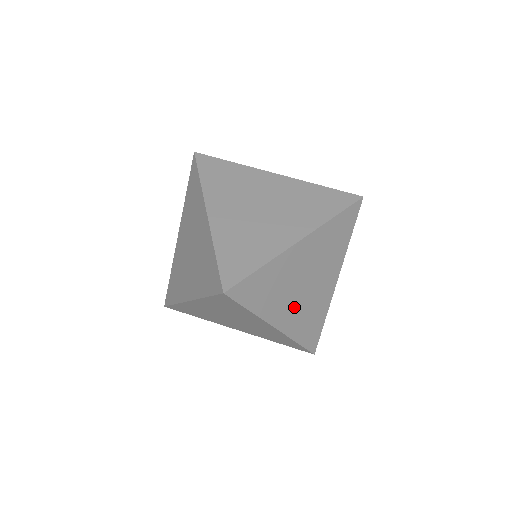
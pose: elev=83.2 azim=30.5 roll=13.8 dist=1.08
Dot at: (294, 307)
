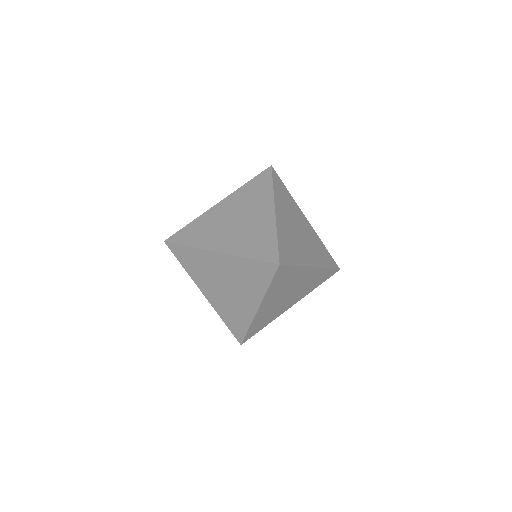
Dot at: (293, 298)
